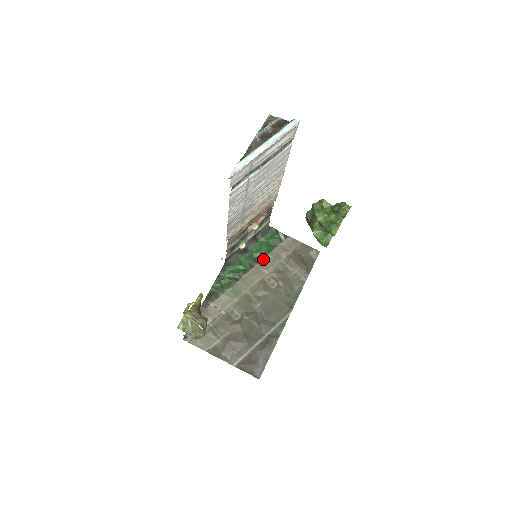
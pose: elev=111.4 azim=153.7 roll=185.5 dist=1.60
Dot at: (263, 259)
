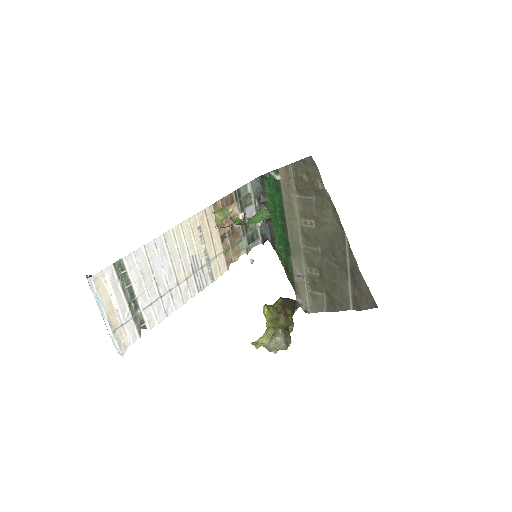
Dot at: (285, 210)
